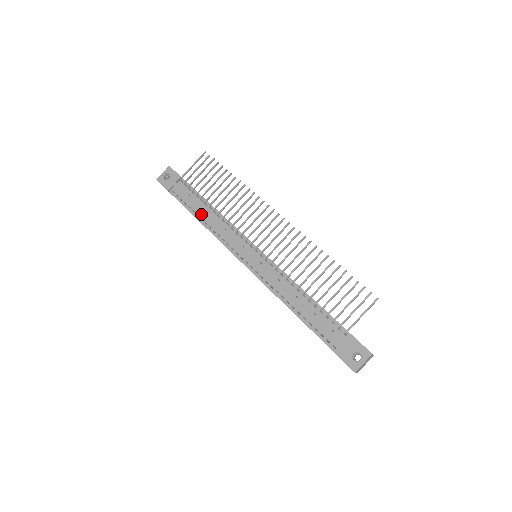
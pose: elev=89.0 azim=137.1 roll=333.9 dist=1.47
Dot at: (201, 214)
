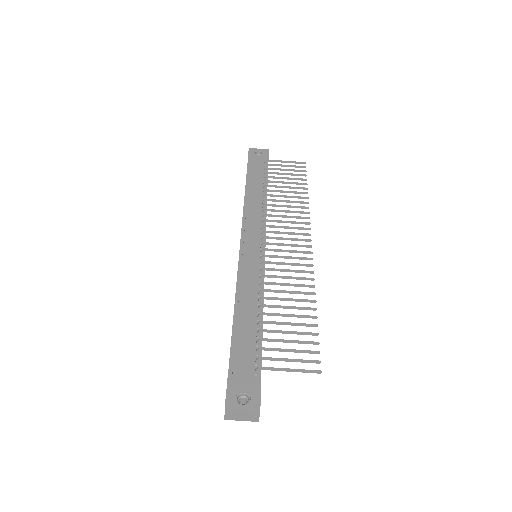
Dot at: (252, 192)
